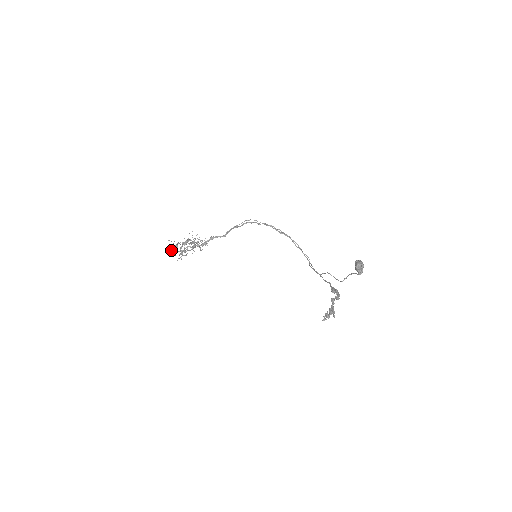
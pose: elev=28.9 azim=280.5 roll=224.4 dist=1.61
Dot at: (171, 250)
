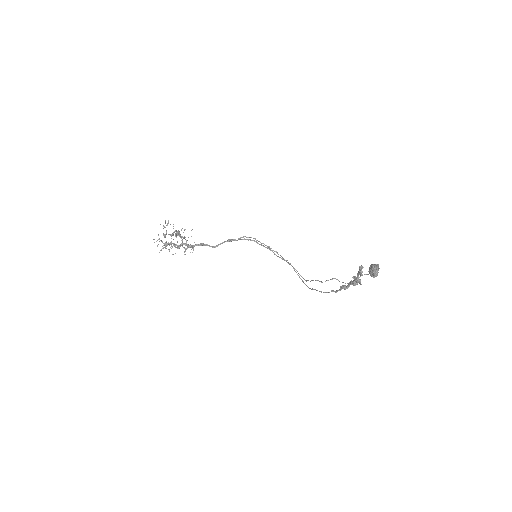
Dot at: occluded
